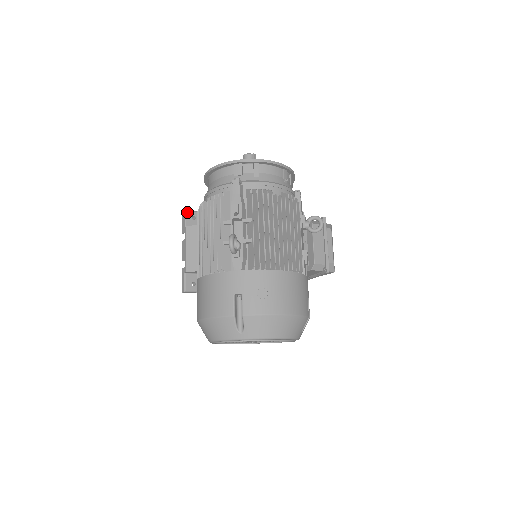
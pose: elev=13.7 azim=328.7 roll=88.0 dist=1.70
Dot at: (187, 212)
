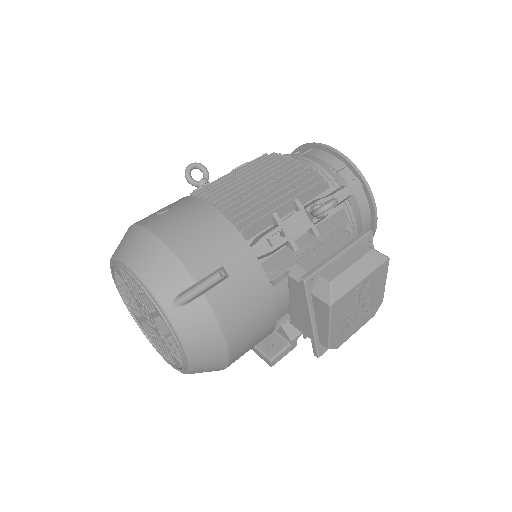
Dot at: occluded
